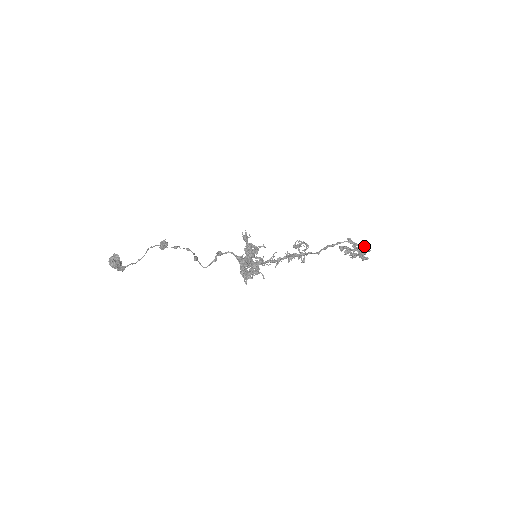
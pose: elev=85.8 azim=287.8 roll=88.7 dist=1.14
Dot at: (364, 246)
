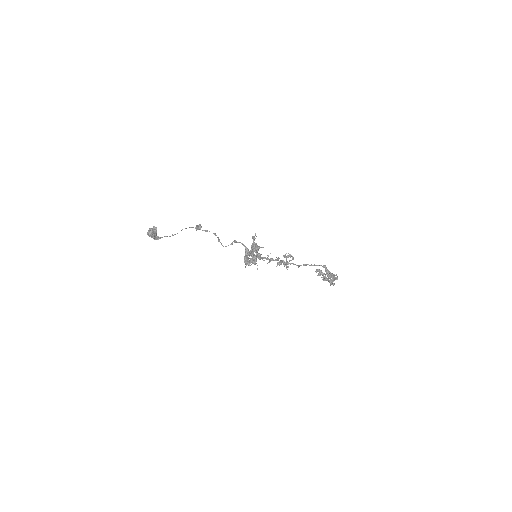
Dot at: (334, 274)
